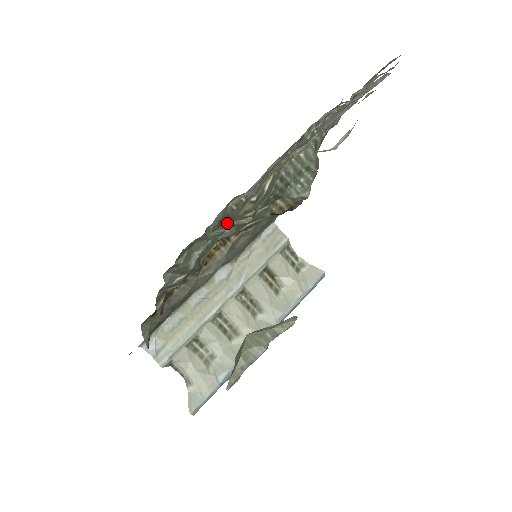
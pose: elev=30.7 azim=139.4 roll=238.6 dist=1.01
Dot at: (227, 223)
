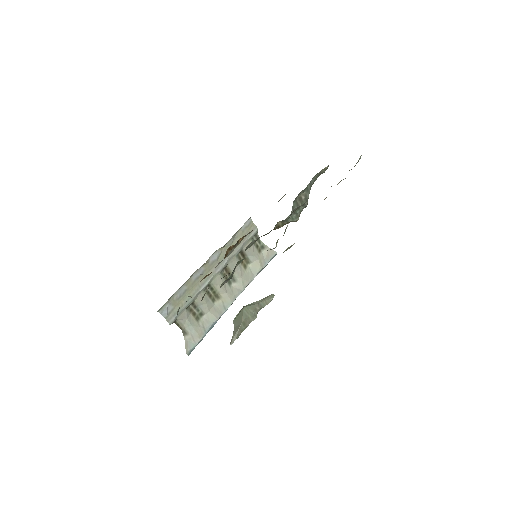
Dot at: occluded
